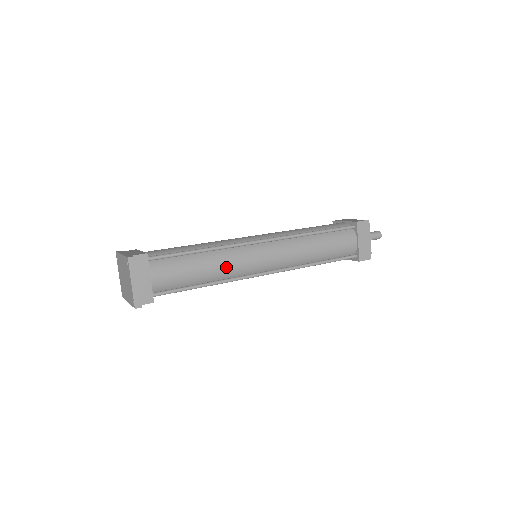
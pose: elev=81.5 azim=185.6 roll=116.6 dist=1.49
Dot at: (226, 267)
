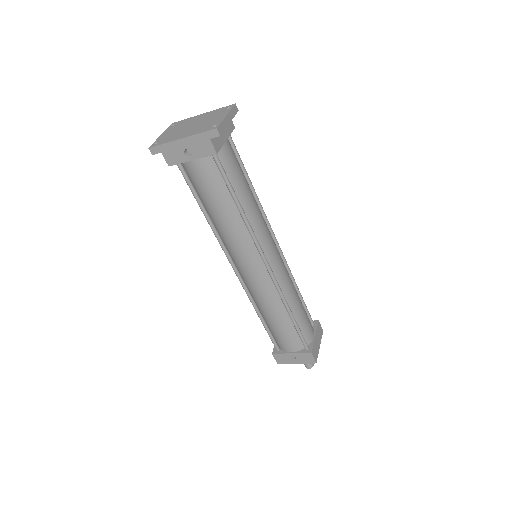
Dot at: (258, 217)
